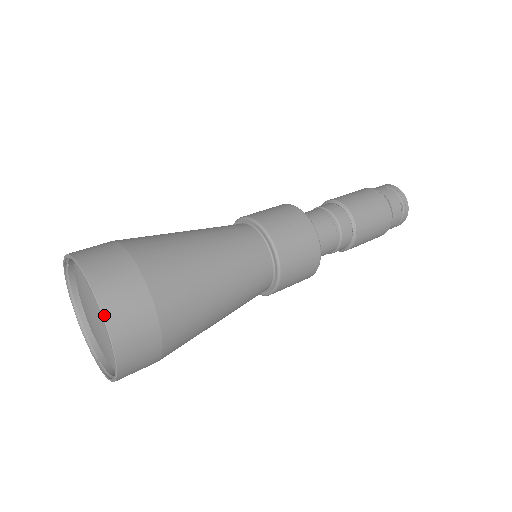
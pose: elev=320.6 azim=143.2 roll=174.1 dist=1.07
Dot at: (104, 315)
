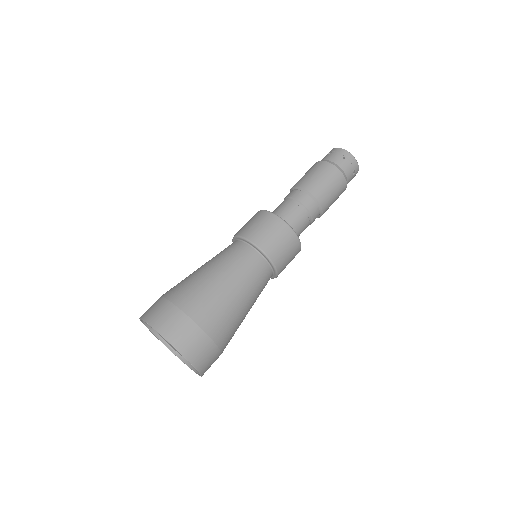
Dot at: (193, 365)
